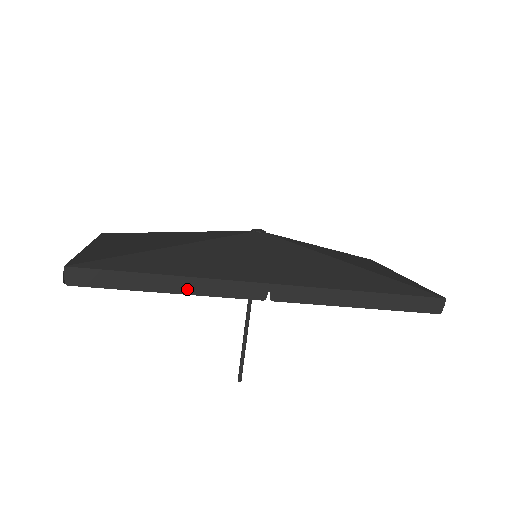
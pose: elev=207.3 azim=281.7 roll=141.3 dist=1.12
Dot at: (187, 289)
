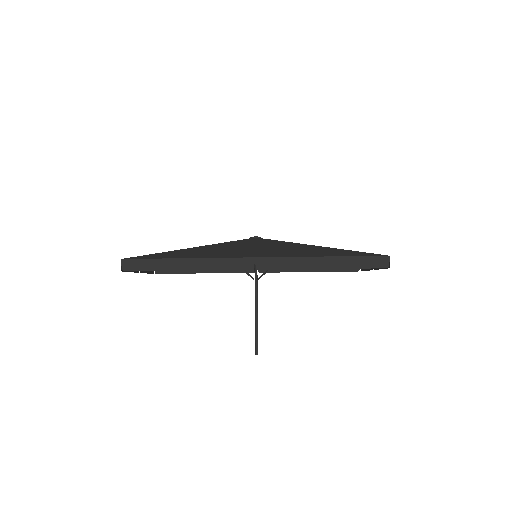
Dot at: (199, 267)
